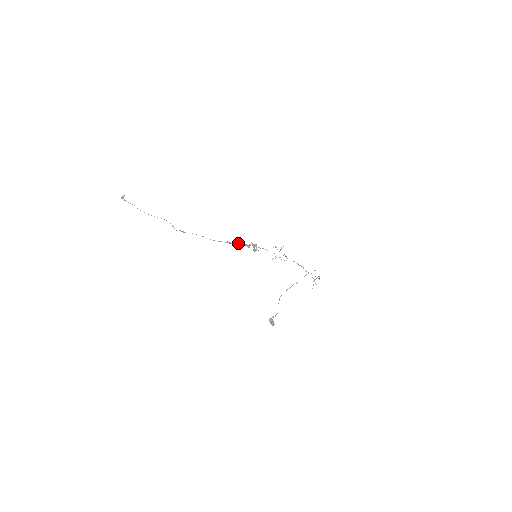
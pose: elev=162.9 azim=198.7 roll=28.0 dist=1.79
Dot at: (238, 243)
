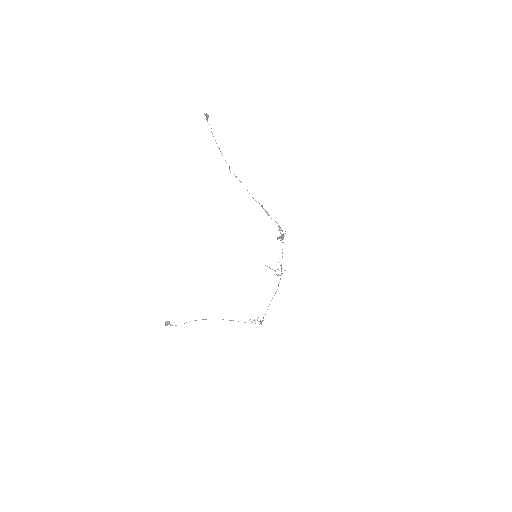
Dot at: occluded
